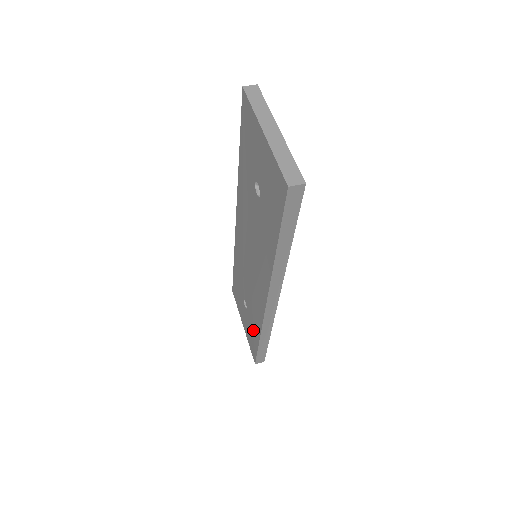
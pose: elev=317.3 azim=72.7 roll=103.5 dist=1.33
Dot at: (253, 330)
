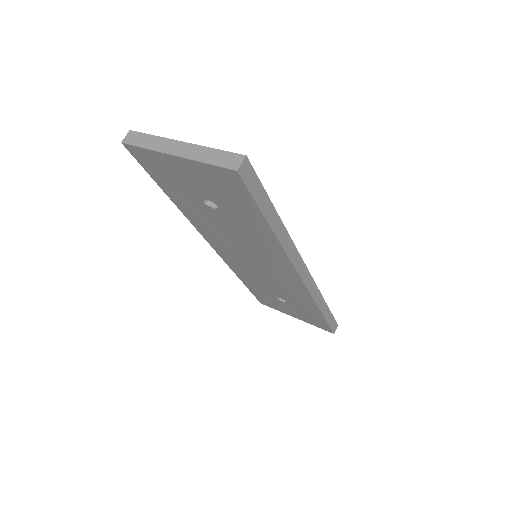
Dot at: (308, 311)
